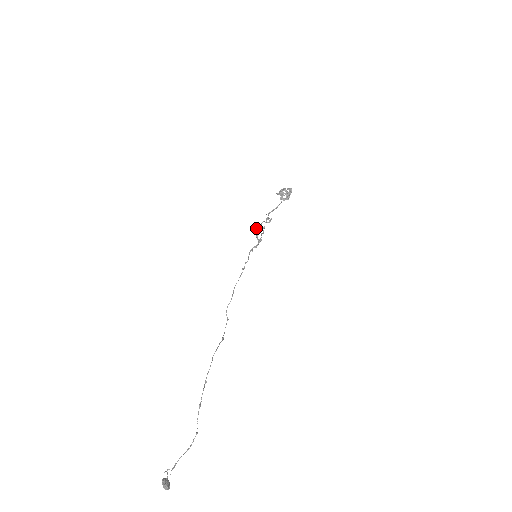
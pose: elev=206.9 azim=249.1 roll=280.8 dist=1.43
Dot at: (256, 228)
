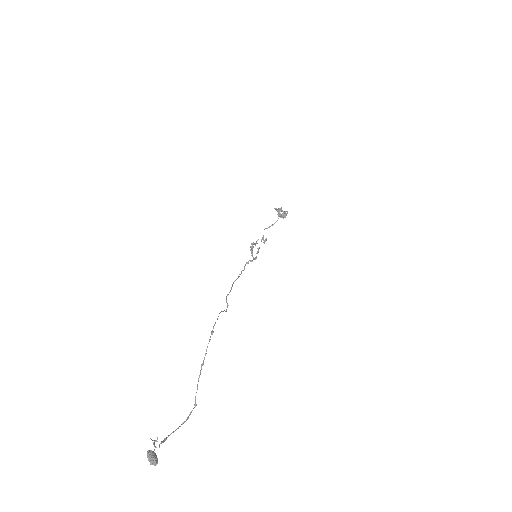
Dot at: (252, 243)
